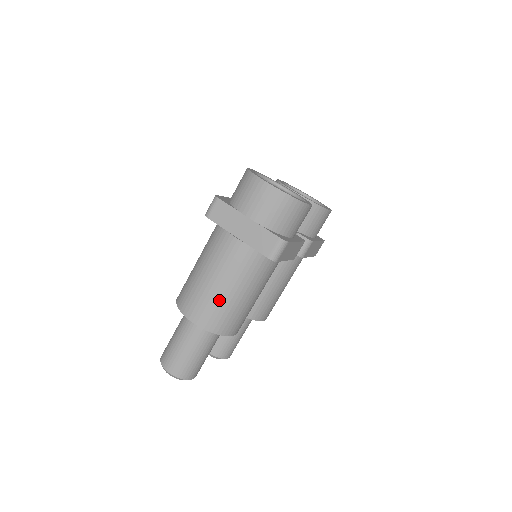
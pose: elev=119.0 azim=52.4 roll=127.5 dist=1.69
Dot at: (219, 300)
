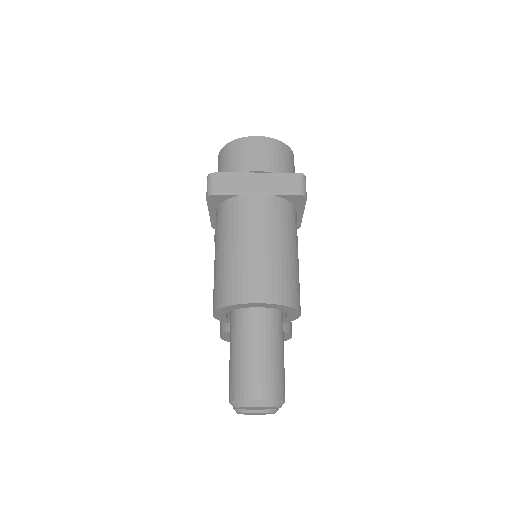
Dot at: (275, 263)
